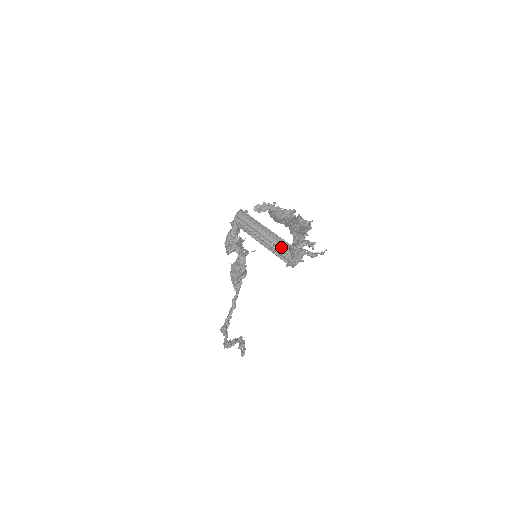
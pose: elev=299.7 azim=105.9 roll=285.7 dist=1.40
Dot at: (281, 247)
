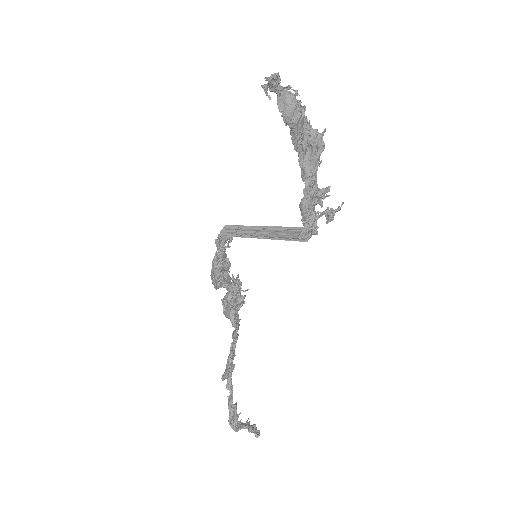
Dot at: (286, 232)
